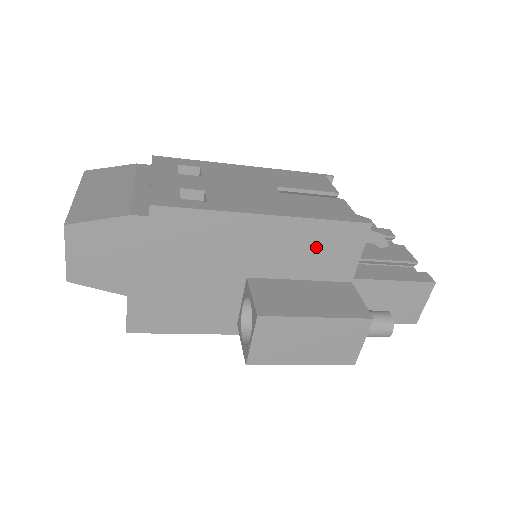
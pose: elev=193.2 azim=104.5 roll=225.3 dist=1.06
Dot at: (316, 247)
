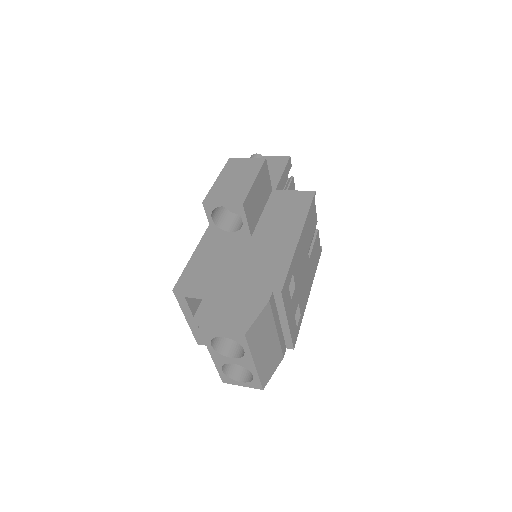
Dot at: occluded
